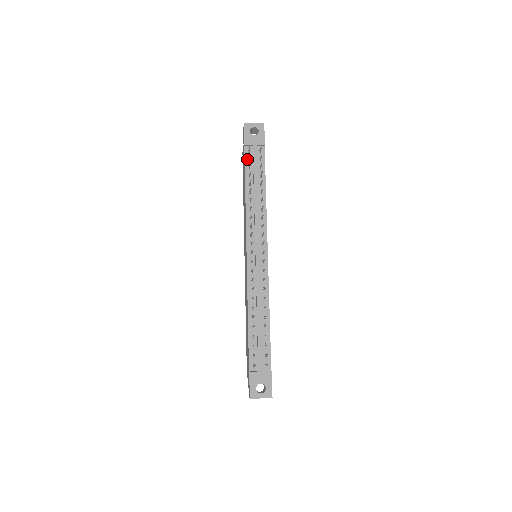
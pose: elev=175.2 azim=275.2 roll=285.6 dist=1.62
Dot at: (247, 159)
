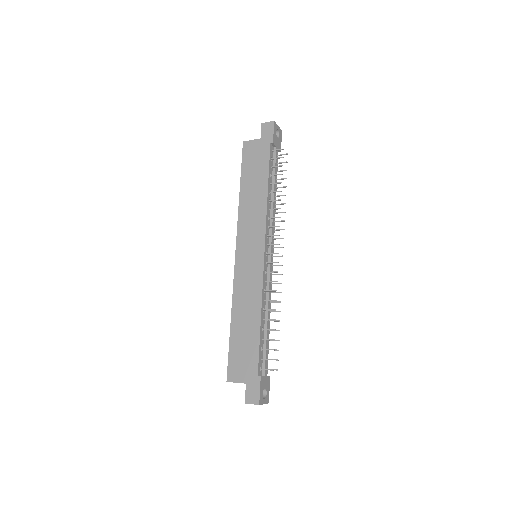
Dot at: (271, 157)
